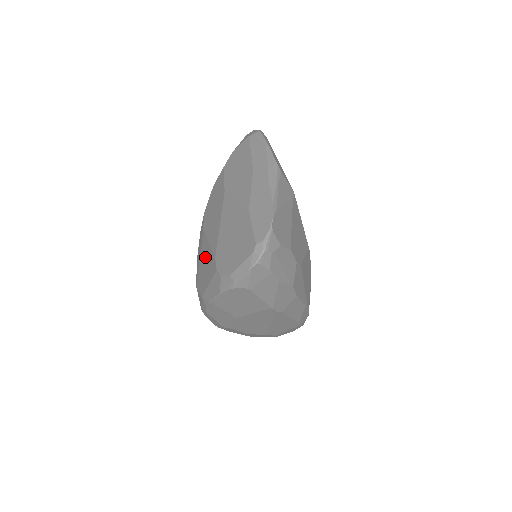
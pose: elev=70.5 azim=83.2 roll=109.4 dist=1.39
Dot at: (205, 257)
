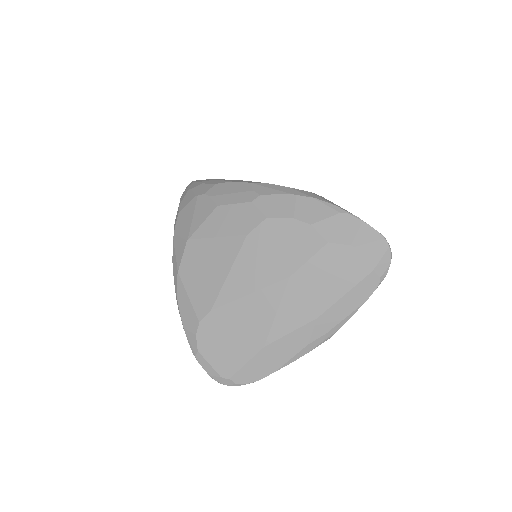
Dot at: (215, 266)
